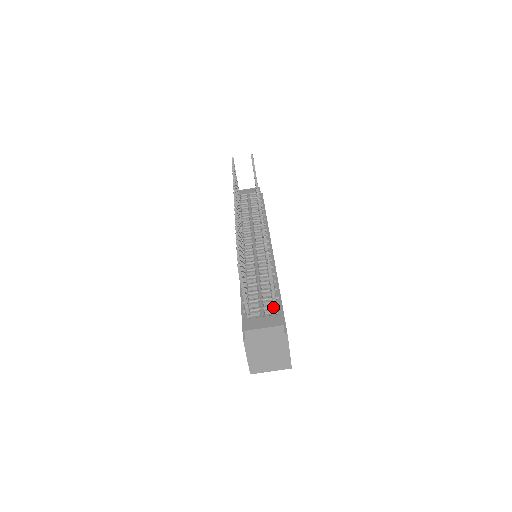
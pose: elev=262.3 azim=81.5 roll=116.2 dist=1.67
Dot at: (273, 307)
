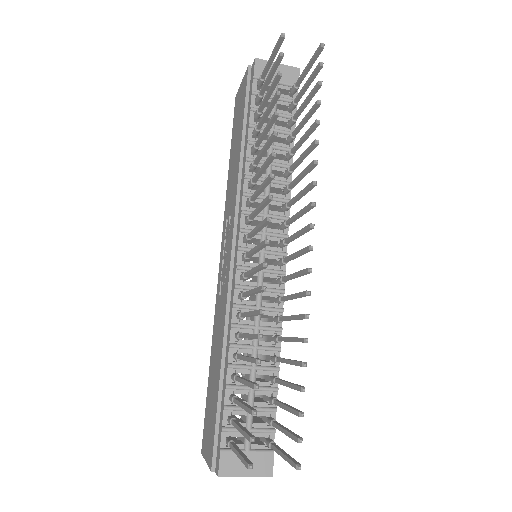
Dot at: occluded
